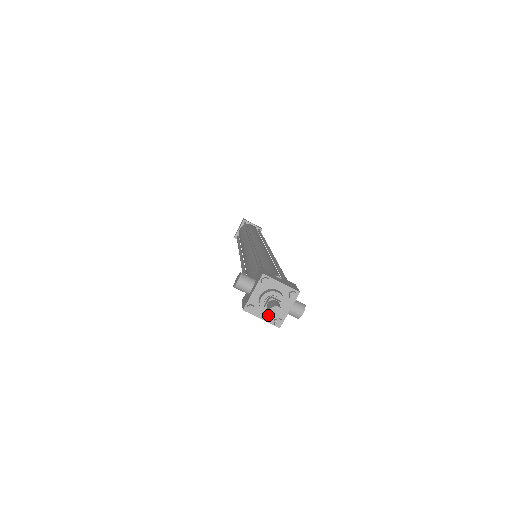
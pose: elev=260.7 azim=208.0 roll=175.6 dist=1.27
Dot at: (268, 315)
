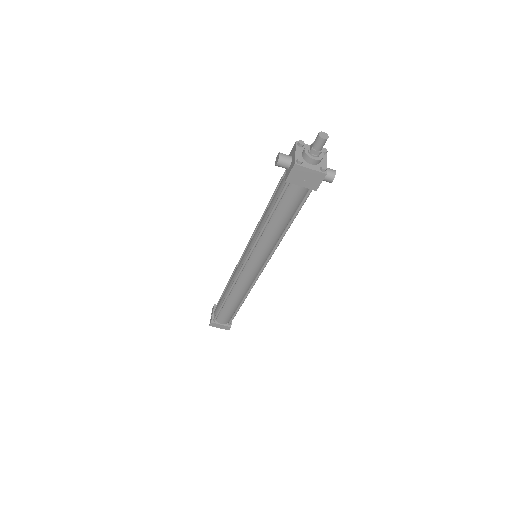
Dot at: (315, 159)
